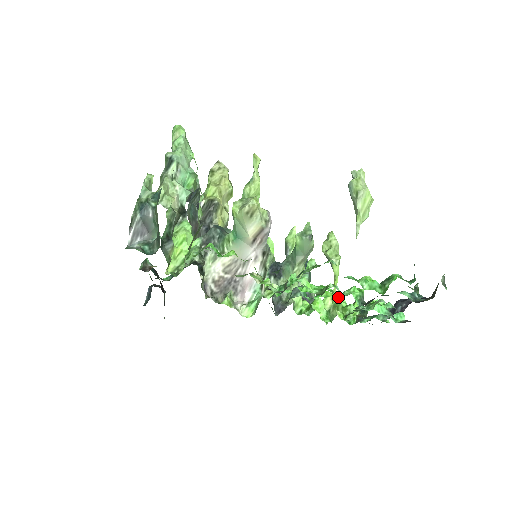
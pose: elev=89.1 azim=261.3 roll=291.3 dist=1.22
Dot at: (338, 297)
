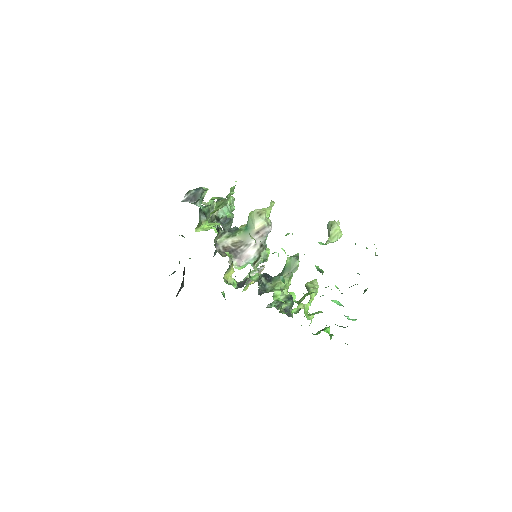
Dot at: occluded
